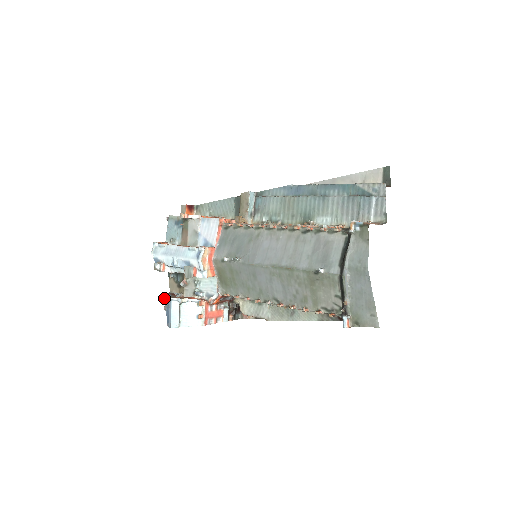
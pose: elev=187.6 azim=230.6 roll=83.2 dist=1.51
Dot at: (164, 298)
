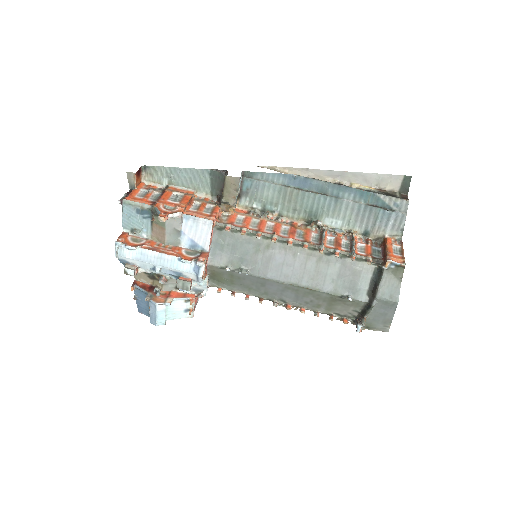
Dot at: (132, 290)
